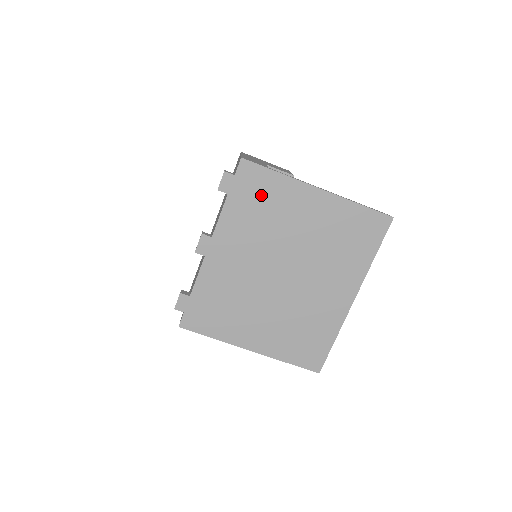
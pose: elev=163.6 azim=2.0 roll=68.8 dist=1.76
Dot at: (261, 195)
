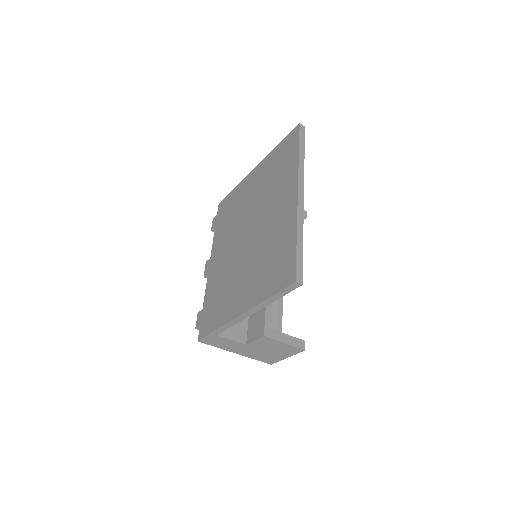
Dot at: (229, 208)
